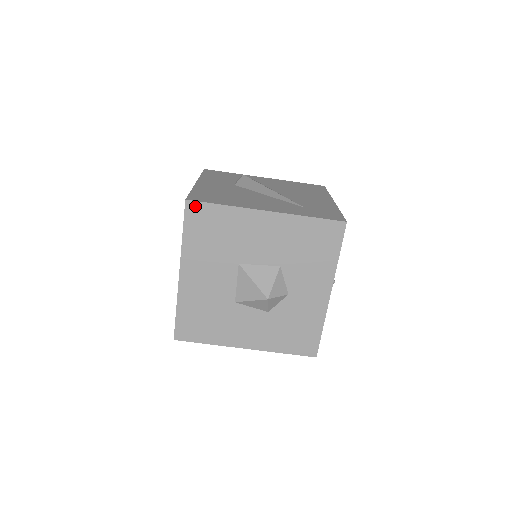
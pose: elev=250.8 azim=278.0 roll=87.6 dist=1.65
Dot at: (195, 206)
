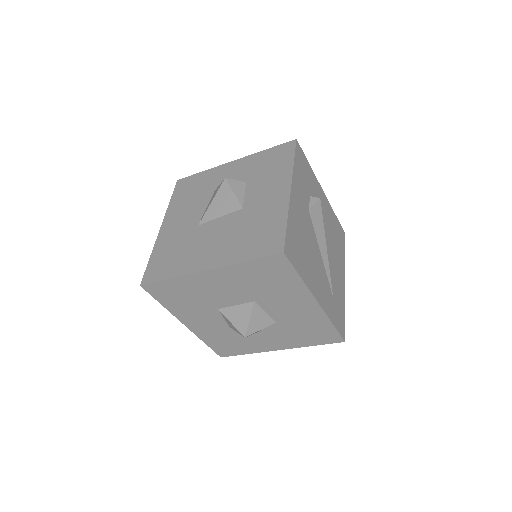
Dot at: (283, 261)
